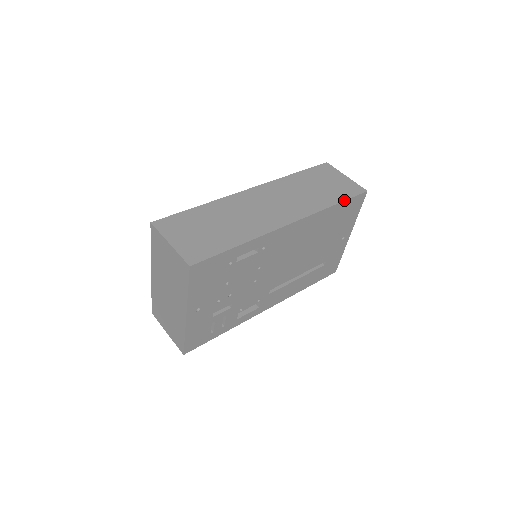
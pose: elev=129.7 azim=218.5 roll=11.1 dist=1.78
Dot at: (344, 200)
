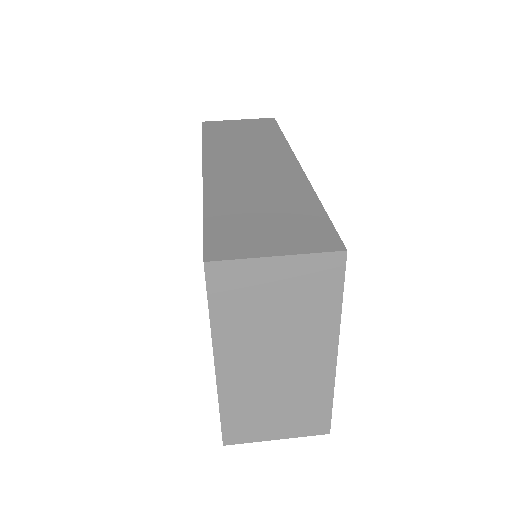
Dot at: (280, 129)
